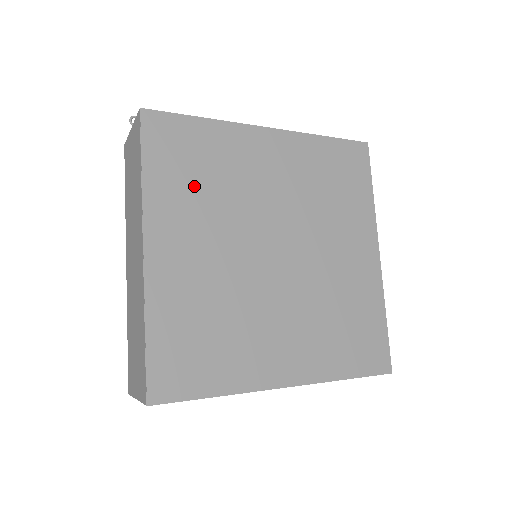
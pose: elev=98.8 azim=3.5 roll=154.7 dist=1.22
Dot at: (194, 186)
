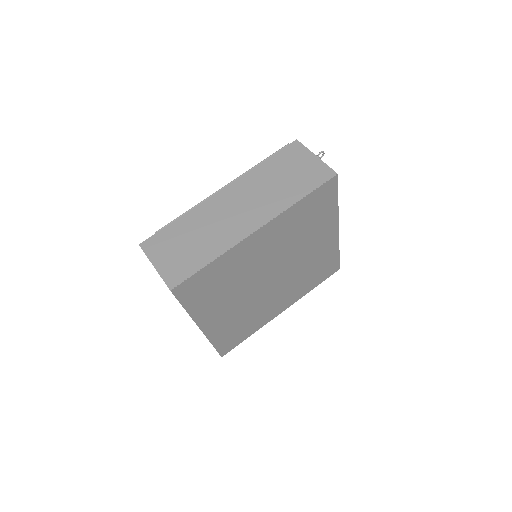
Dot at: (299, 224)
